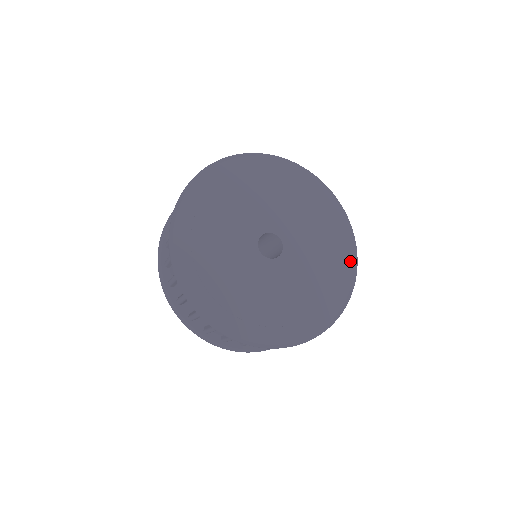
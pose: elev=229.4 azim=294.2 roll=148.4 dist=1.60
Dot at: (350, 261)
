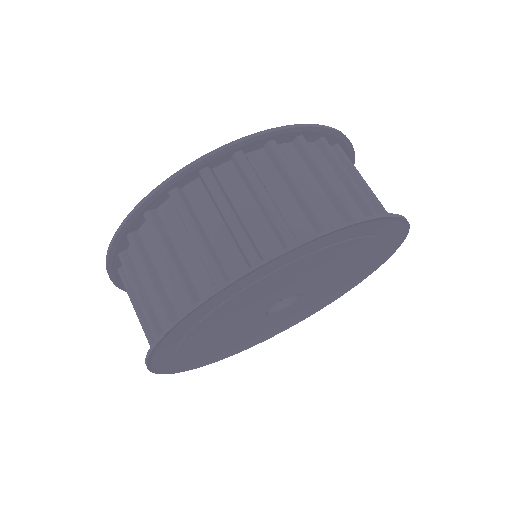
Dot at: (319, 308)
